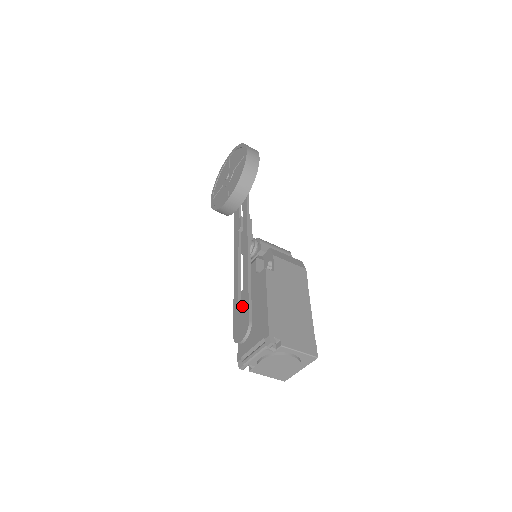
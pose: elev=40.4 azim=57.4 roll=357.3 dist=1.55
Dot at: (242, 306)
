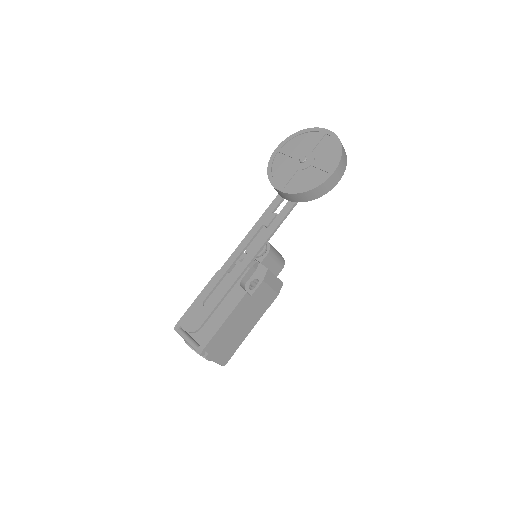
Dot at: occluded
